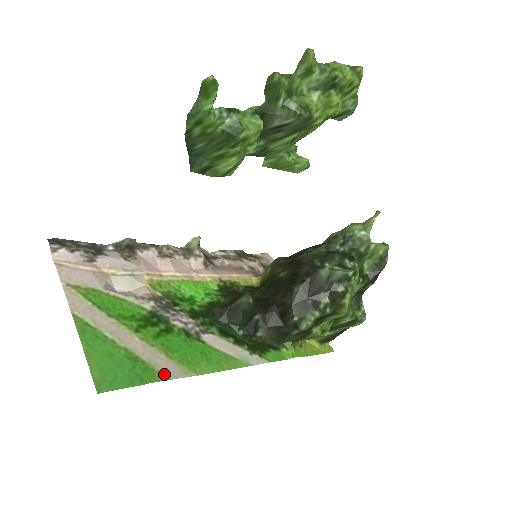
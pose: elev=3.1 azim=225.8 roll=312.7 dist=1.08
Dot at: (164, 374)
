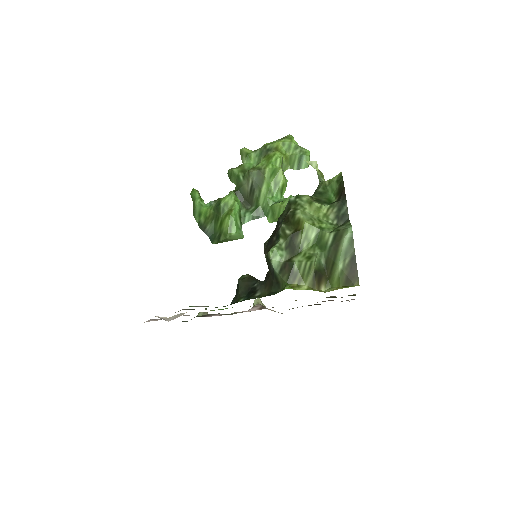
Dot at: occluded
